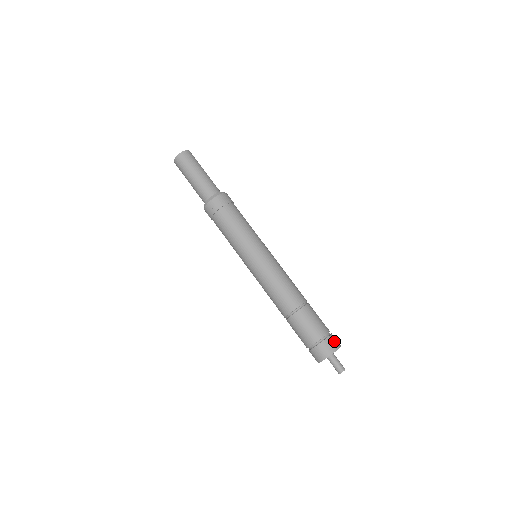
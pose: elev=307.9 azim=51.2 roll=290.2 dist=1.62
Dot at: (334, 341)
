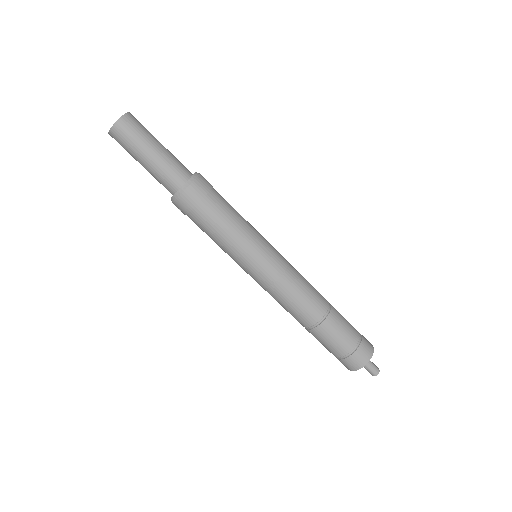
Dot at: (367, 346)
